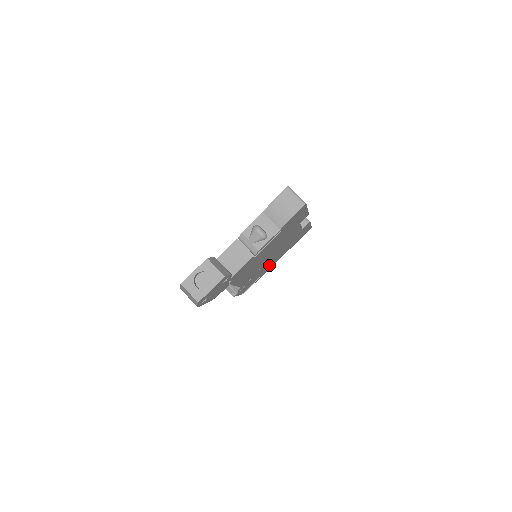
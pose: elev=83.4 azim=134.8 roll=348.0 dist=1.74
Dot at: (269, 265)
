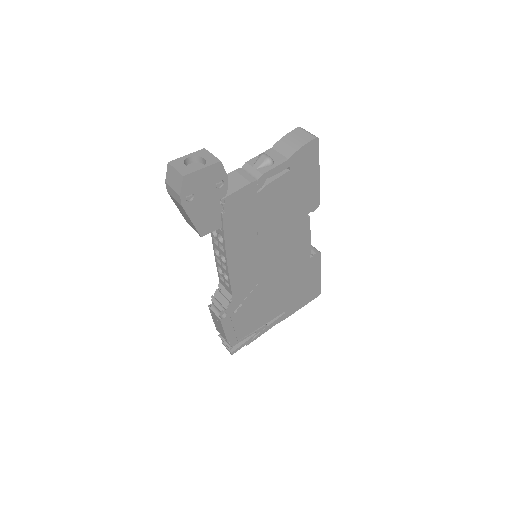
Dot at: (269, 309)
